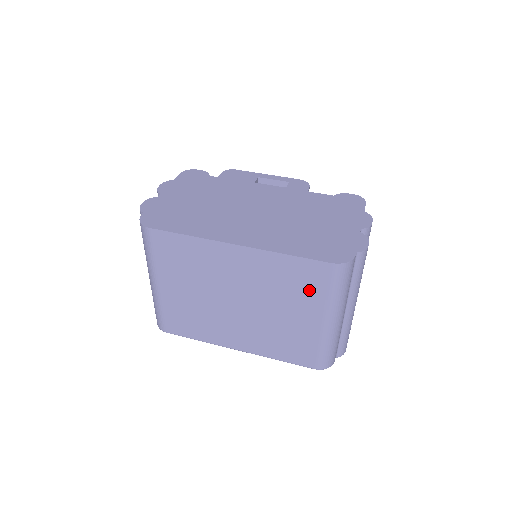
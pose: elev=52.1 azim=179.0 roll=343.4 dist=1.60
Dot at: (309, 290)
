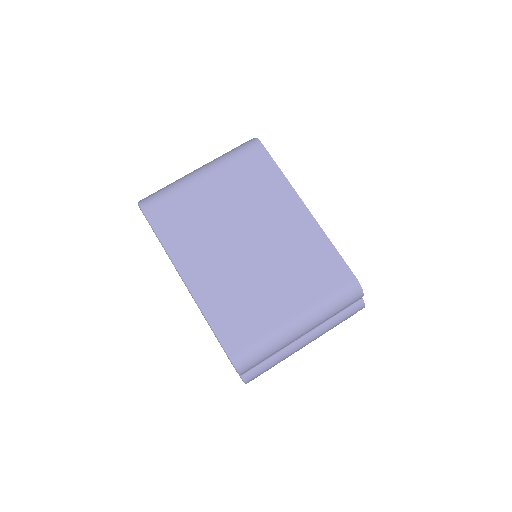
Dot at: (316, 282)
